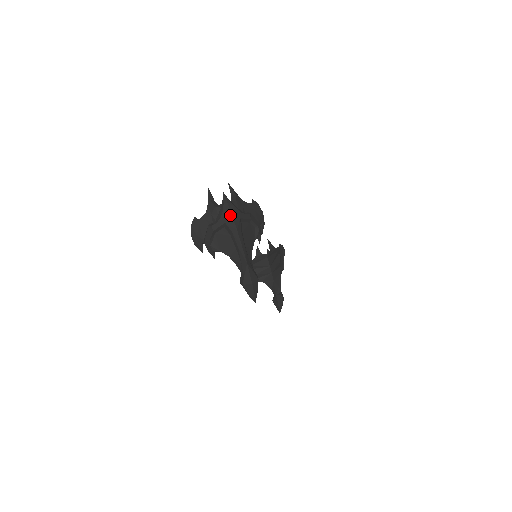
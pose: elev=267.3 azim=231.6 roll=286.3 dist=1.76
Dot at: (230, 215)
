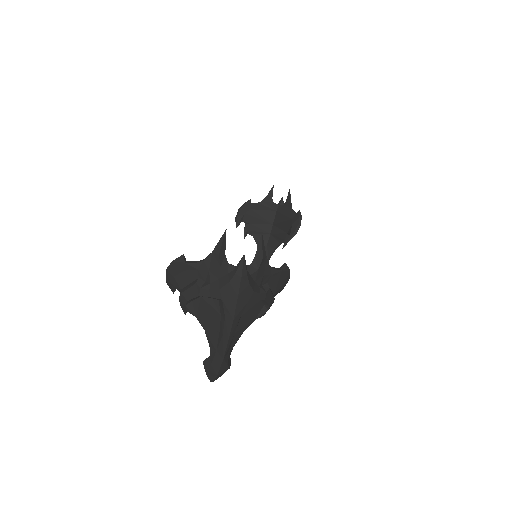
Dot at: (235, 296)
